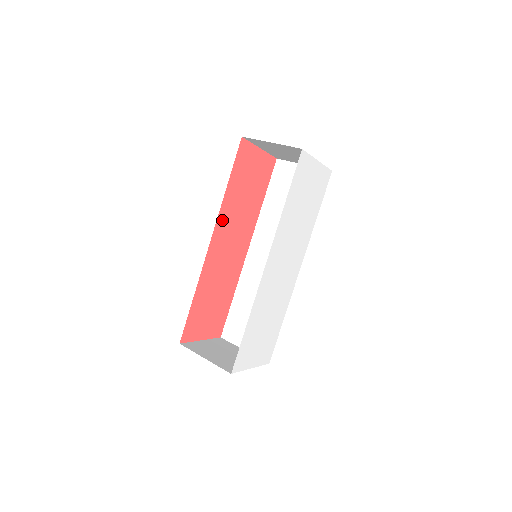
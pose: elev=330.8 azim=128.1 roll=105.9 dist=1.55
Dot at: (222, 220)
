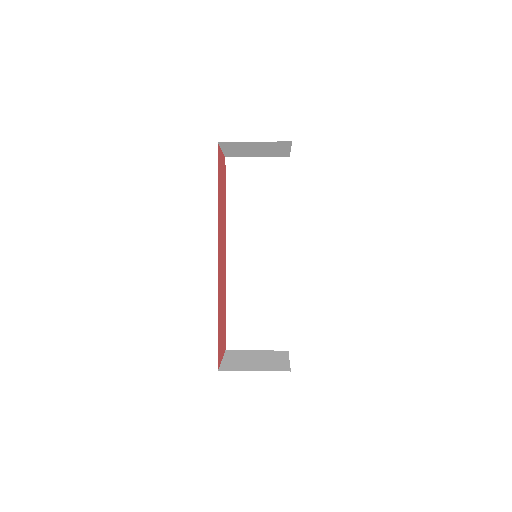
Dot at: (218, 232)
